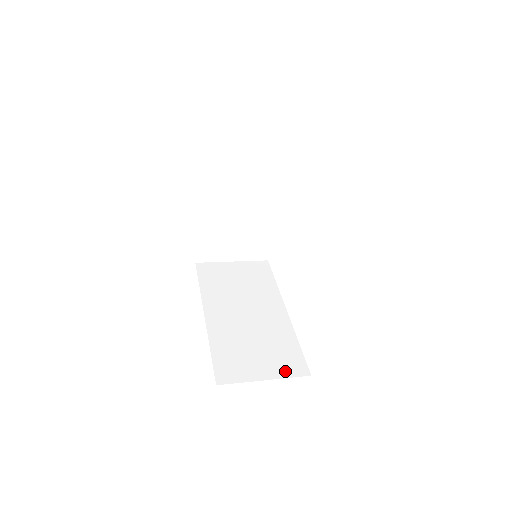
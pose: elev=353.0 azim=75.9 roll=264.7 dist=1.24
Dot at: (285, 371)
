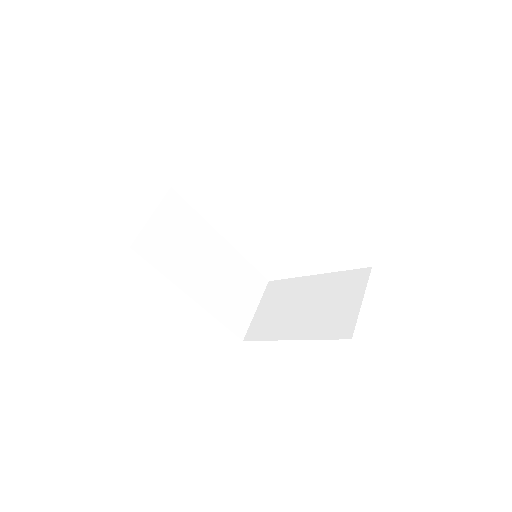
Dot at: (259, 292)
